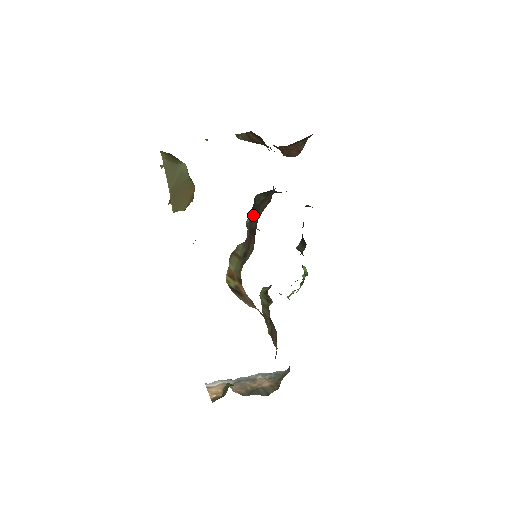
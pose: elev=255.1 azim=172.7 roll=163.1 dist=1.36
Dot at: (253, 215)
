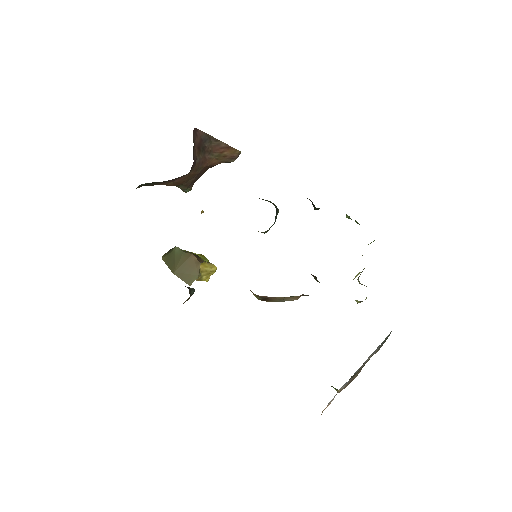
Dot at: occluded
